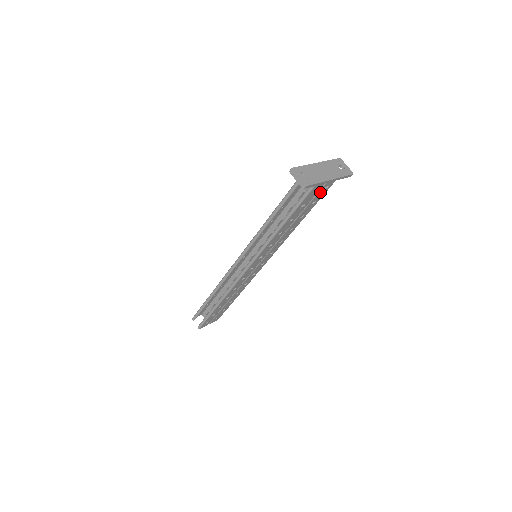
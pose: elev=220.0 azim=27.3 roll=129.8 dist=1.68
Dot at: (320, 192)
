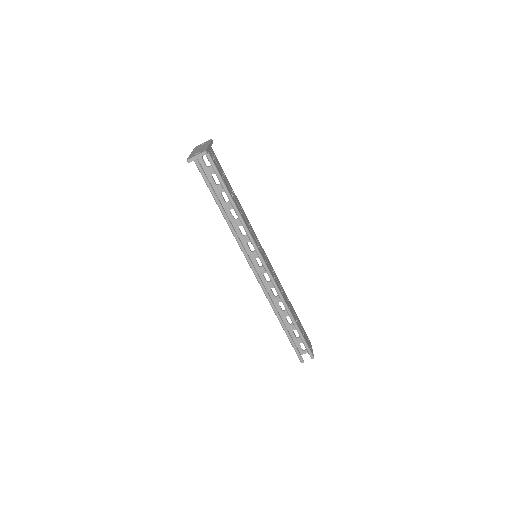
Dot at: (216, 162)
